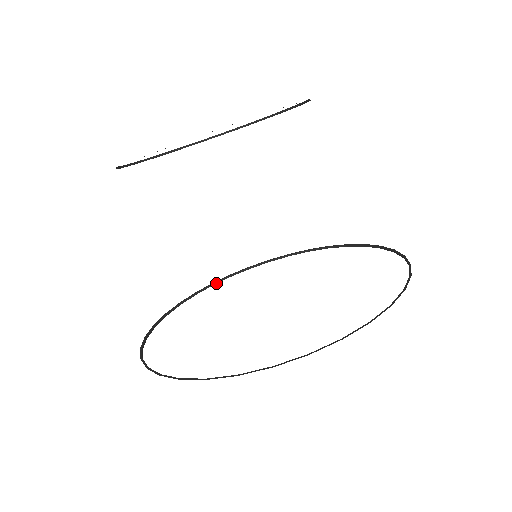
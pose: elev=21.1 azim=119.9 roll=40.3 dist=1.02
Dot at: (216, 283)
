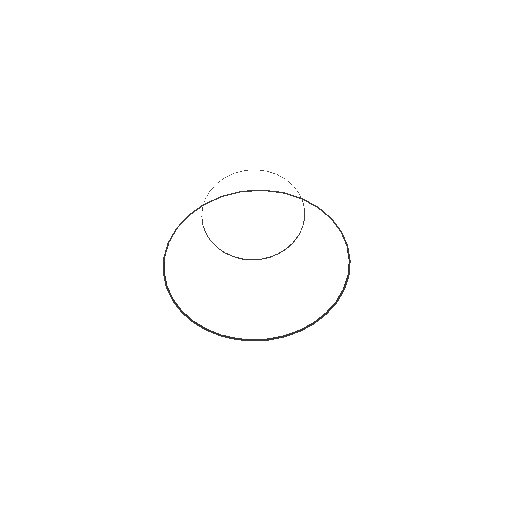
Dot at: (196, 323)
